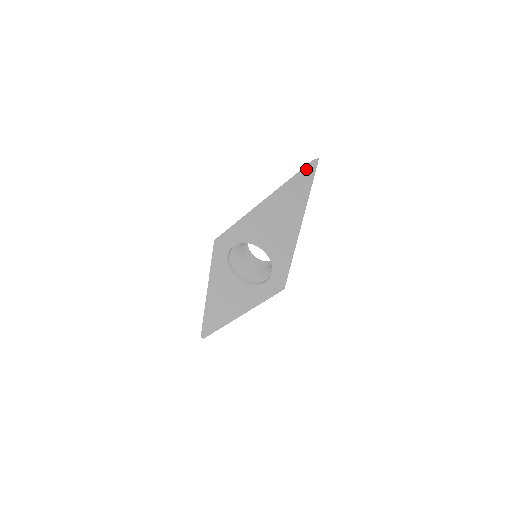
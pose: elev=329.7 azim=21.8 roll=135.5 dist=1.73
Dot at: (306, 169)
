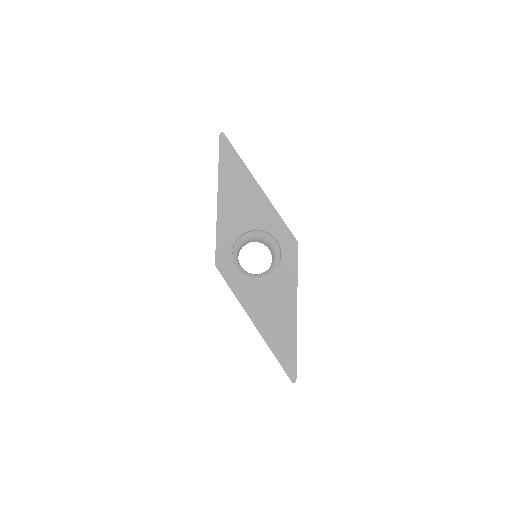
Dot at: (221, 144)
